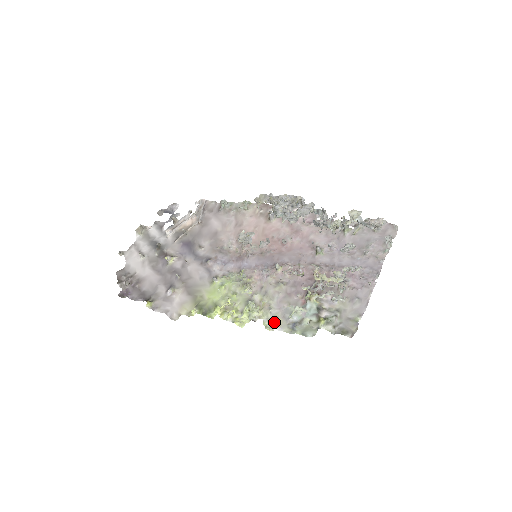
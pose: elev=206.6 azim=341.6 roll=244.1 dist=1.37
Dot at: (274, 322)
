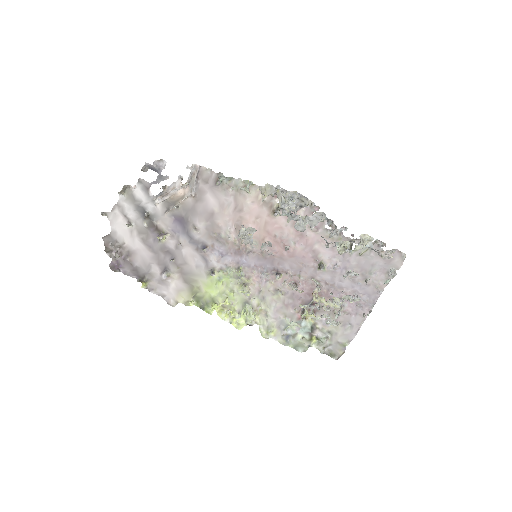
Dot at: (270, 332)
